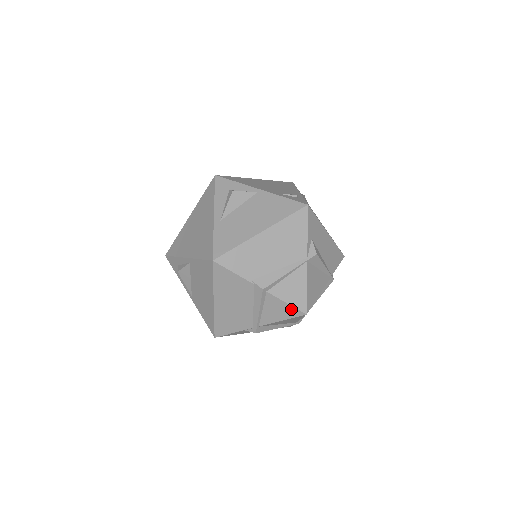
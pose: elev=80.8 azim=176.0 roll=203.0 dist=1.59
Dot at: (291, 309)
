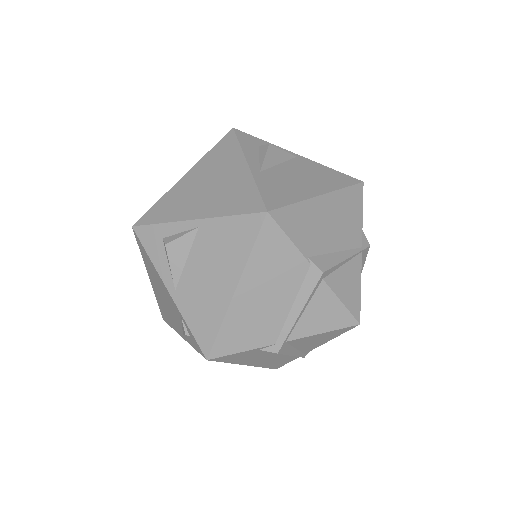
Dot at: (343, 313)
